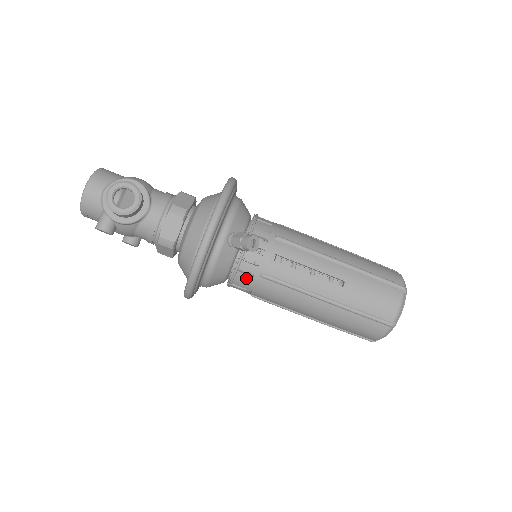
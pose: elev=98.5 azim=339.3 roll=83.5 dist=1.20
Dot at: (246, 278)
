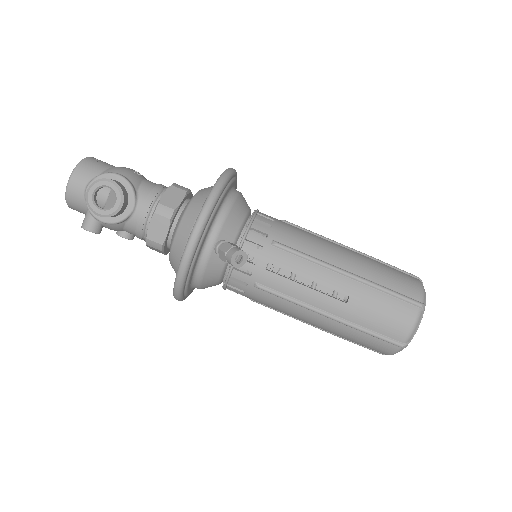
Dot at: (239, 286)
